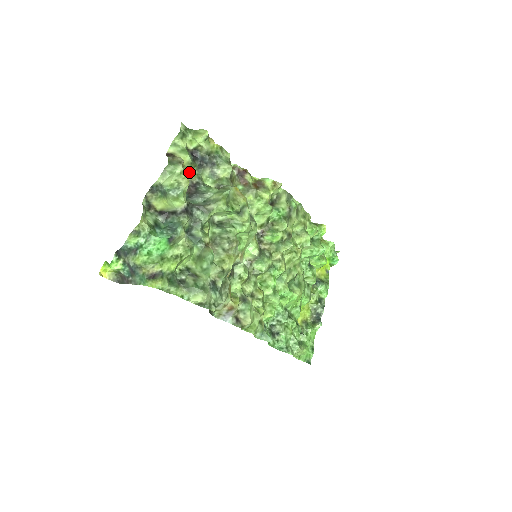
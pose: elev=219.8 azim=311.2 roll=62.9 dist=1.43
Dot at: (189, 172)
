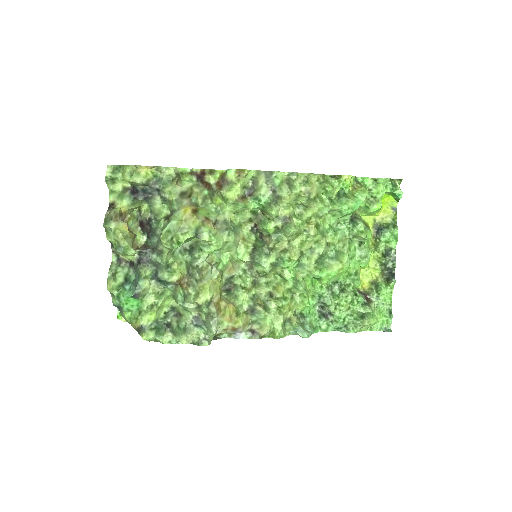
Dot at: (142, 208)
